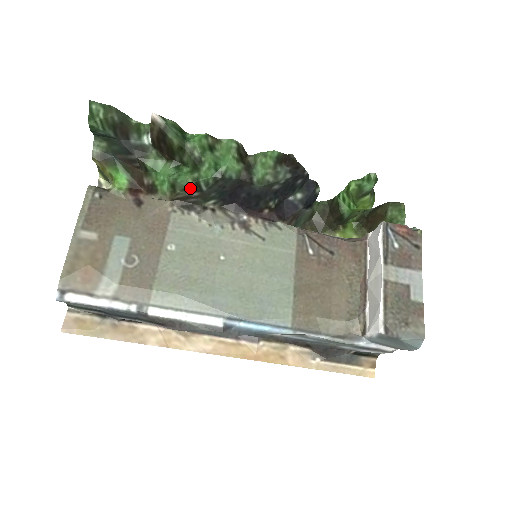
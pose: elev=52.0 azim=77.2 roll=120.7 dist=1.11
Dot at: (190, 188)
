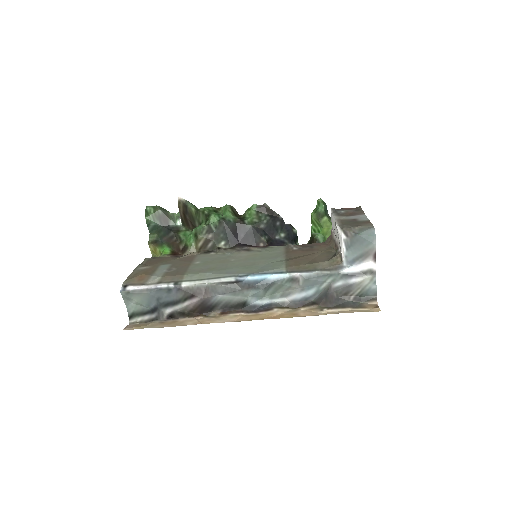
Dot at: (205, 230)
